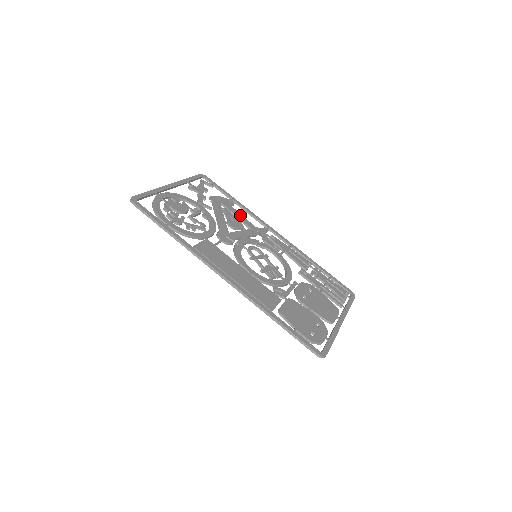
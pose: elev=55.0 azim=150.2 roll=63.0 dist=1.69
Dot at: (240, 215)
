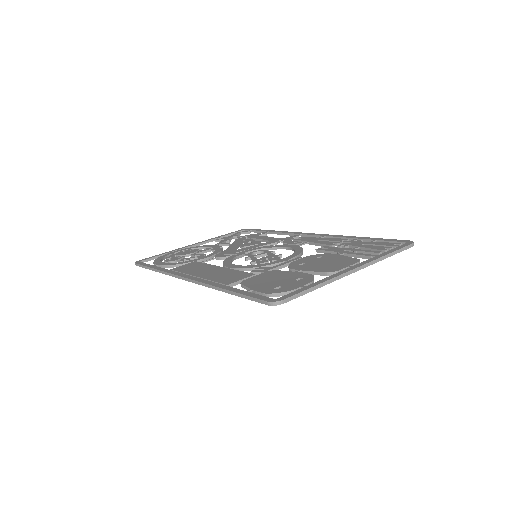
Dot at: (265, 237)
